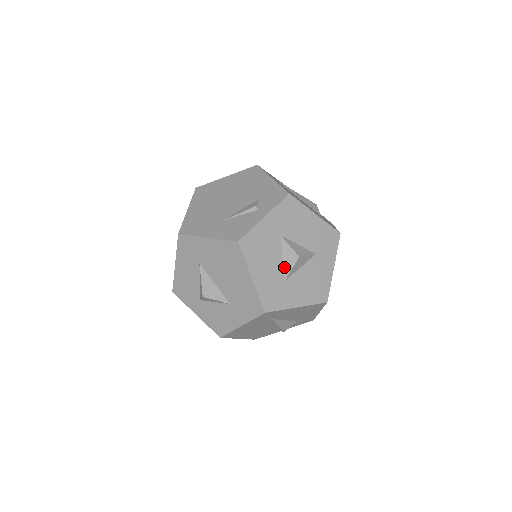
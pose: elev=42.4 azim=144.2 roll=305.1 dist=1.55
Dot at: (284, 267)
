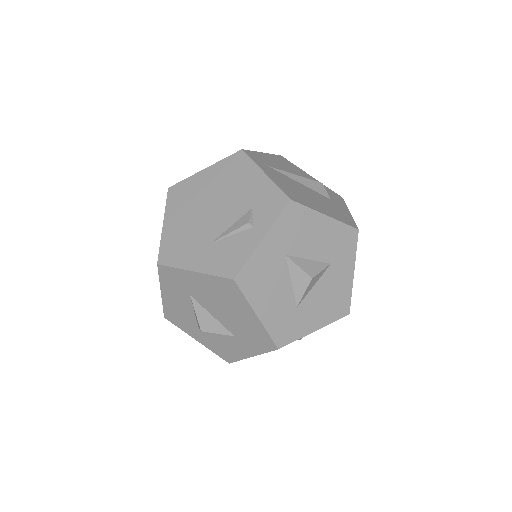
Dot at: (294, 291)
